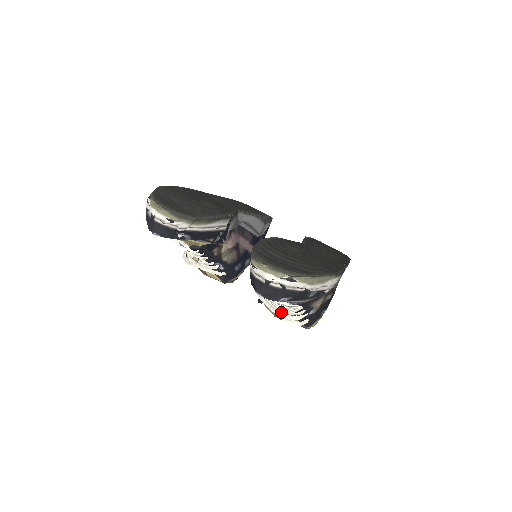
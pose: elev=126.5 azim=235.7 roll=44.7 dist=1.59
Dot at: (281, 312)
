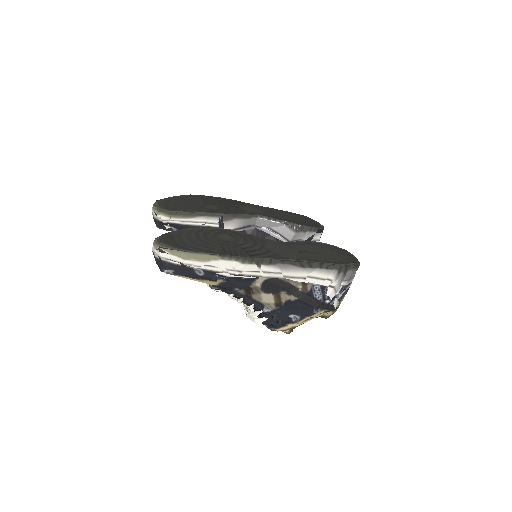
Dot at: occluded
